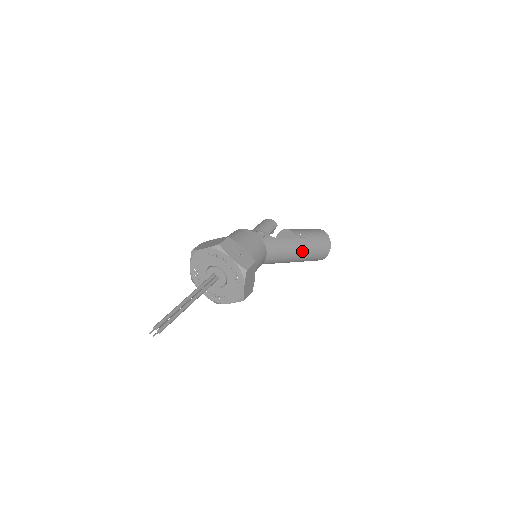
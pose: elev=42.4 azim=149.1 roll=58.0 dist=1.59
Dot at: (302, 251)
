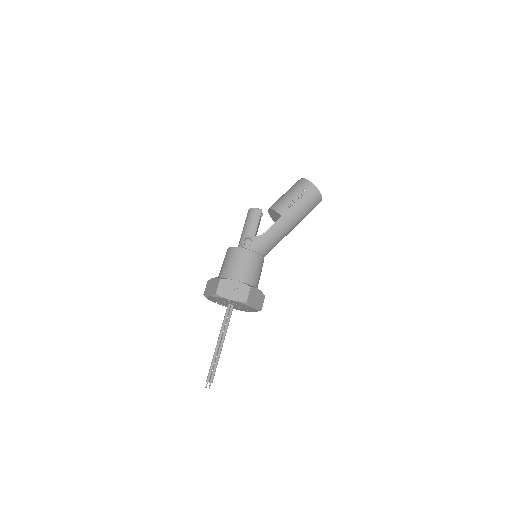
Dot at: (293, 222)
